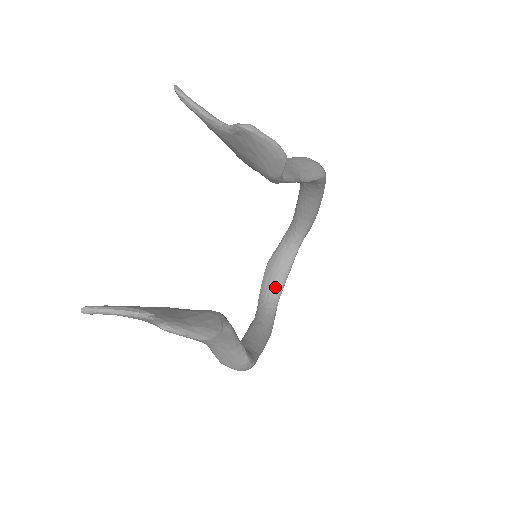
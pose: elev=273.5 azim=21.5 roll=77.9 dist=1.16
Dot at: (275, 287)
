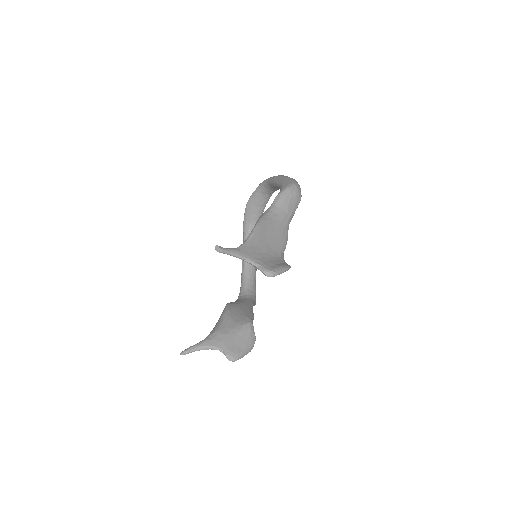
Dot at: (255, 221)
